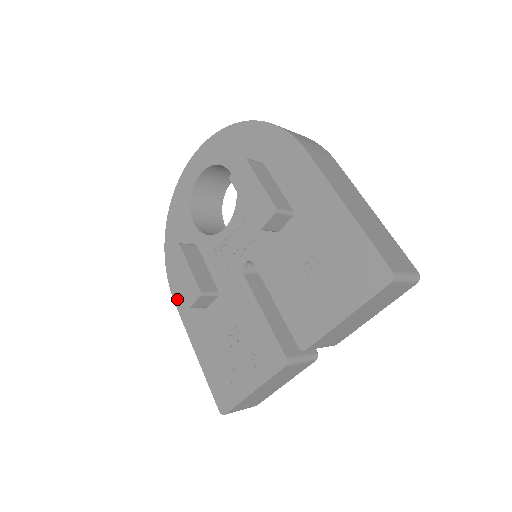
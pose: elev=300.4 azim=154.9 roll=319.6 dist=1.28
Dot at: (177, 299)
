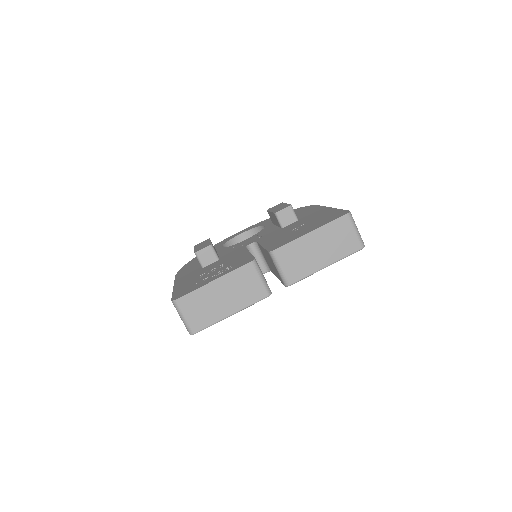
Dot at: (179, 274)
